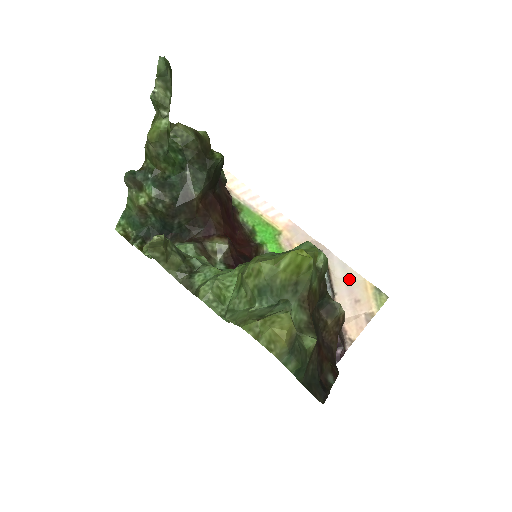
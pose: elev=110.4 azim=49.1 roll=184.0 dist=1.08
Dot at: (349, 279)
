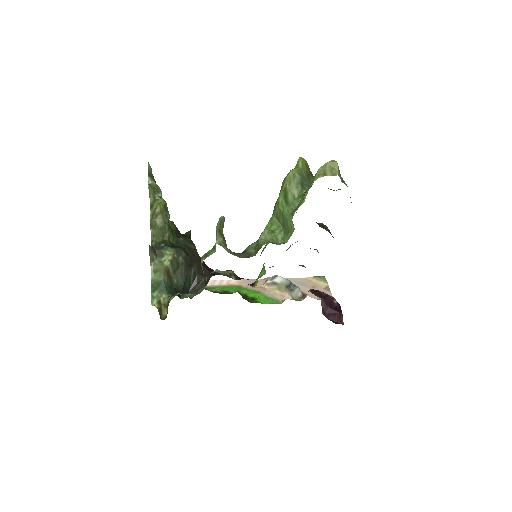
Dot at: (298, 282)
